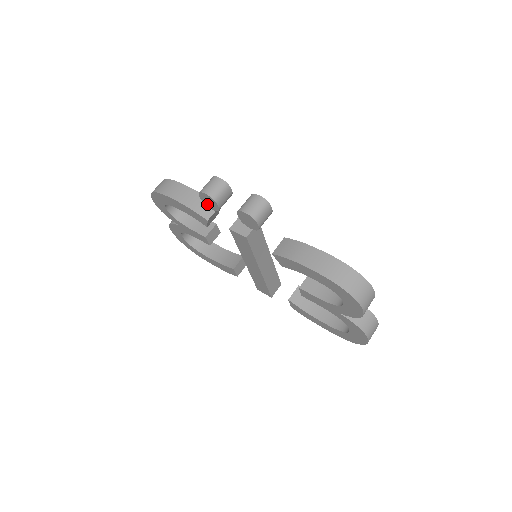
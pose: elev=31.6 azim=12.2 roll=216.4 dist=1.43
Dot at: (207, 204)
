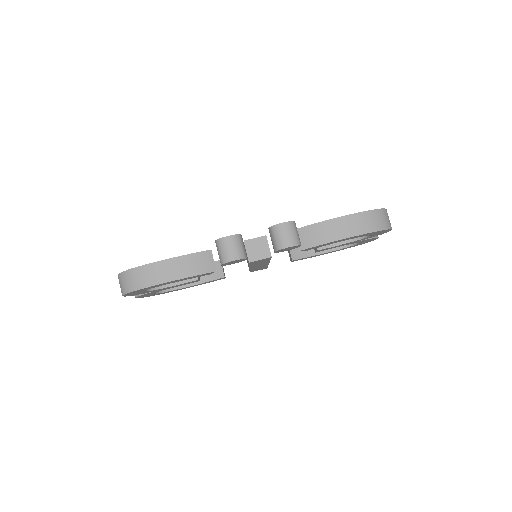
Dot at: (229, 264)
